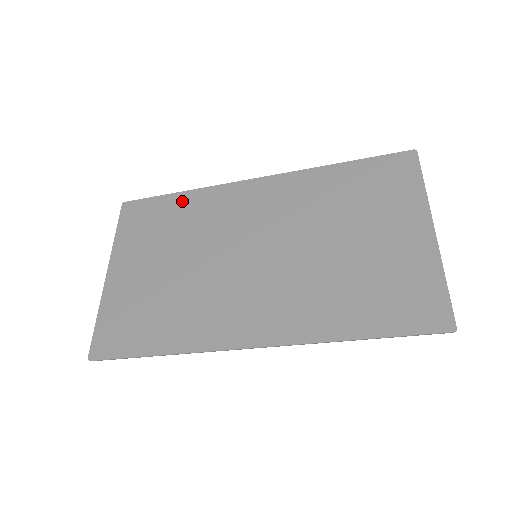
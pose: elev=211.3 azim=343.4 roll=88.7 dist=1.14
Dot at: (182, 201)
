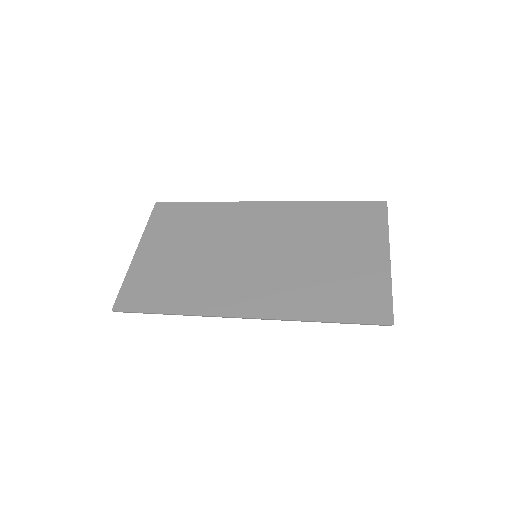
Dot at: (204, 208)
